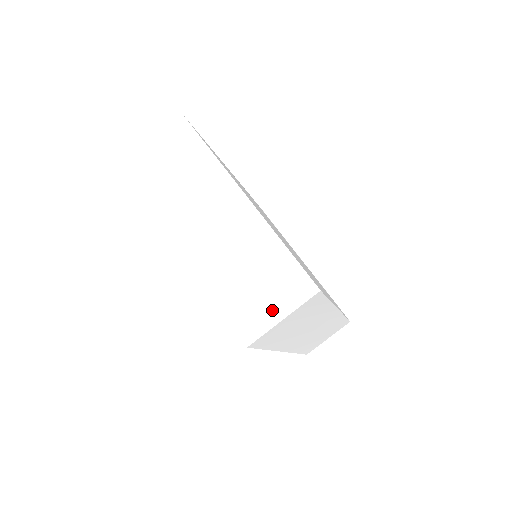
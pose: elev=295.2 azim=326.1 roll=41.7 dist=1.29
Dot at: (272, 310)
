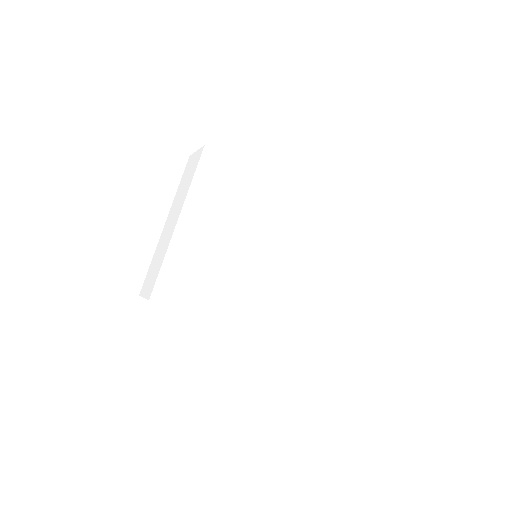
Dot at: (146, 289)
